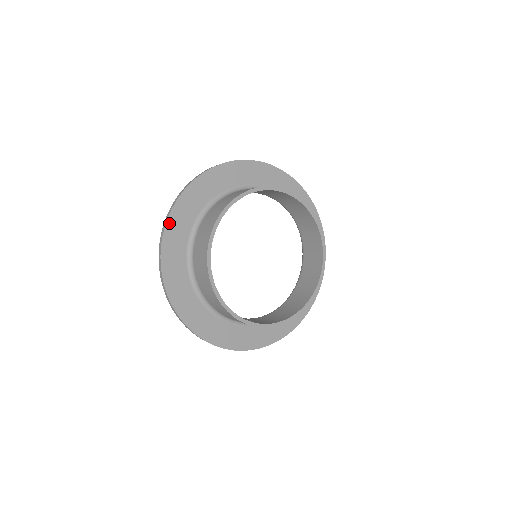
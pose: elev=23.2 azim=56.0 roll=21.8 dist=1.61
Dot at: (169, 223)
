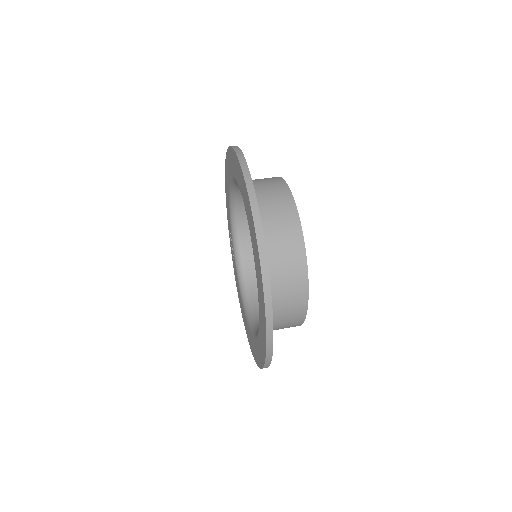
Dot at: occluded
